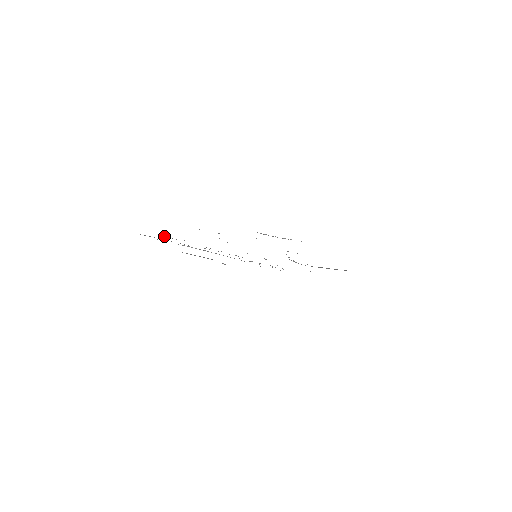
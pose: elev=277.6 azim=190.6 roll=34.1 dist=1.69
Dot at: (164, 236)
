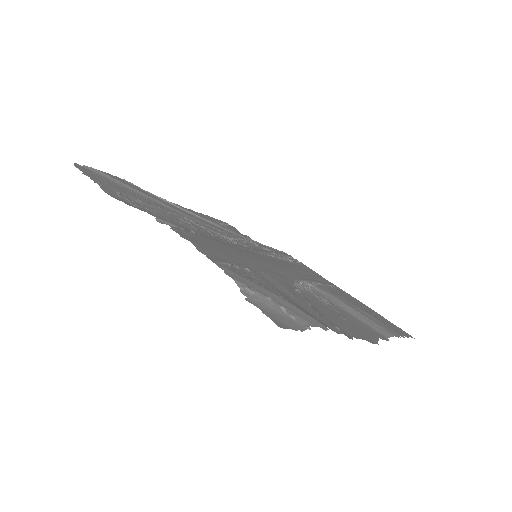
Dot at: (118, 192)
